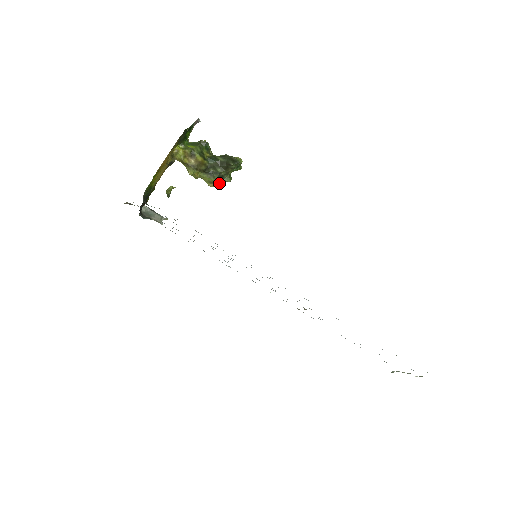
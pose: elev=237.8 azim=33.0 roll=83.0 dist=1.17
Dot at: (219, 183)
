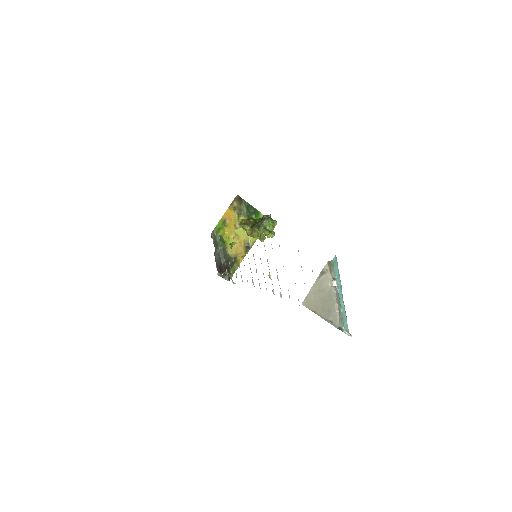
Dot at: (256, 229)
